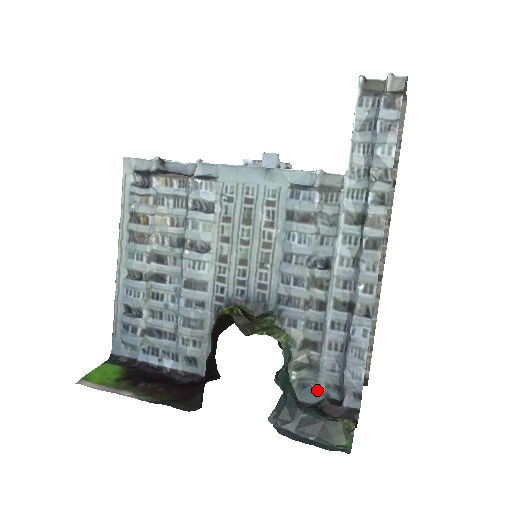
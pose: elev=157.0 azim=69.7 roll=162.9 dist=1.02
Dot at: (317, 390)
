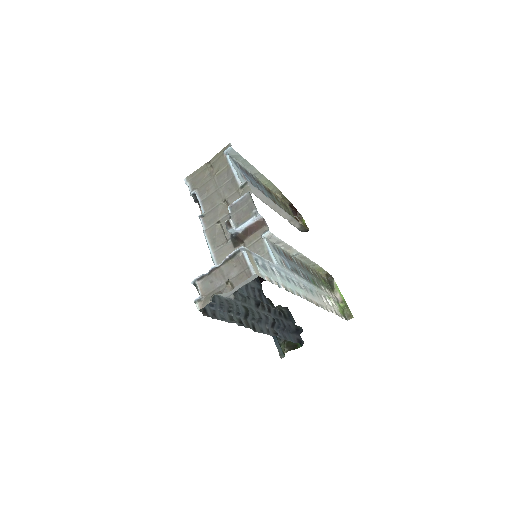
Dot at: (292, 322)
